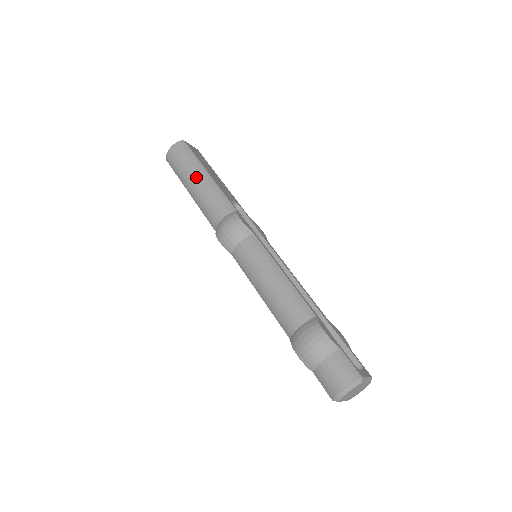
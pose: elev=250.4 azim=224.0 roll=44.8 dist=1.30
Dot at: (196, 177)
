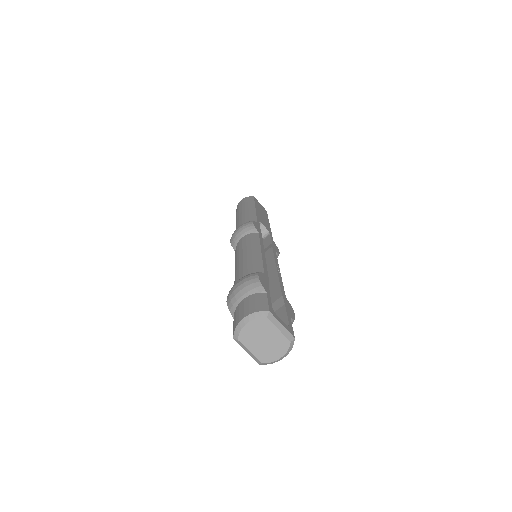
Dot at: (244, 210)
